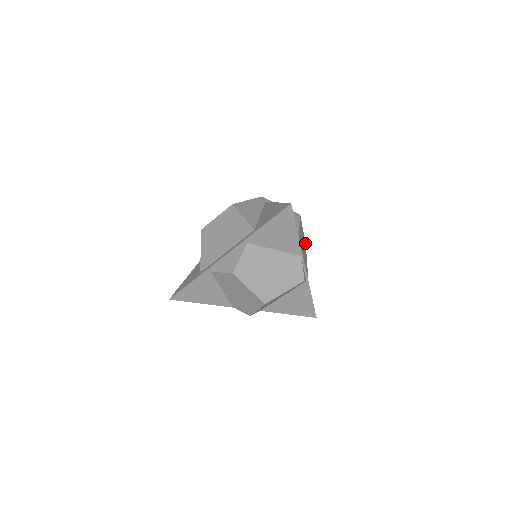
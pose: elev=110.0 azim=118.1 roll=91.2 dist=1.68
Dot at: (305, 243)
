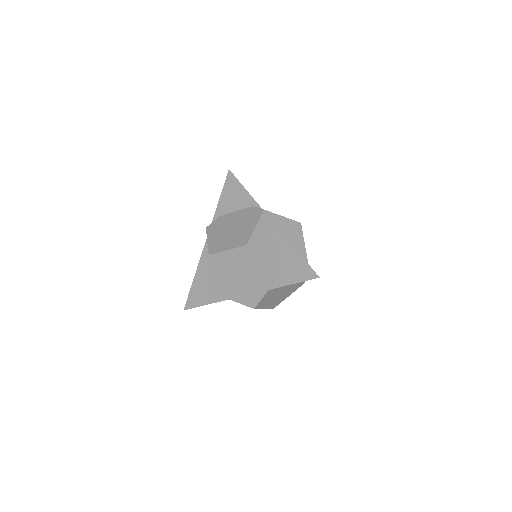
Dot at: occluded
